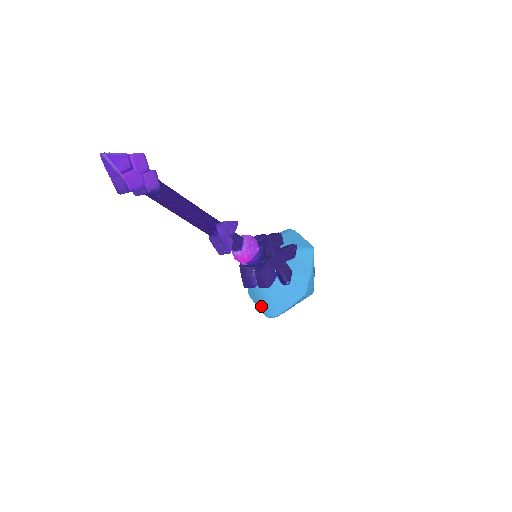
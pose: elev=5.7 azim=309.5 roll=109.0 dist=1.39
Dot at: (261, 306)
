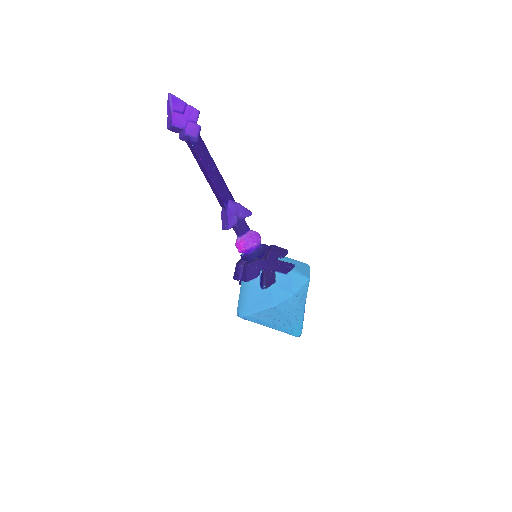
Dot at: (238, 303)
